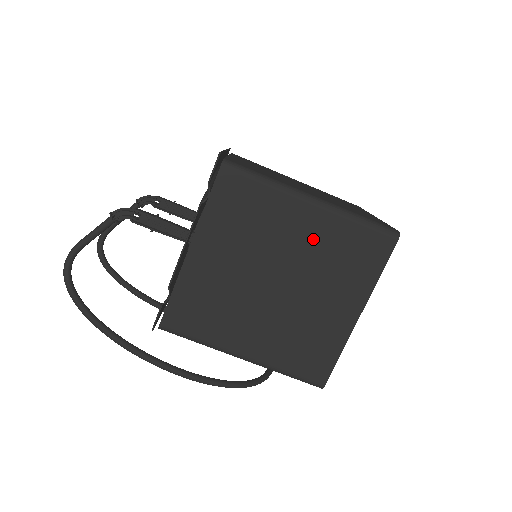
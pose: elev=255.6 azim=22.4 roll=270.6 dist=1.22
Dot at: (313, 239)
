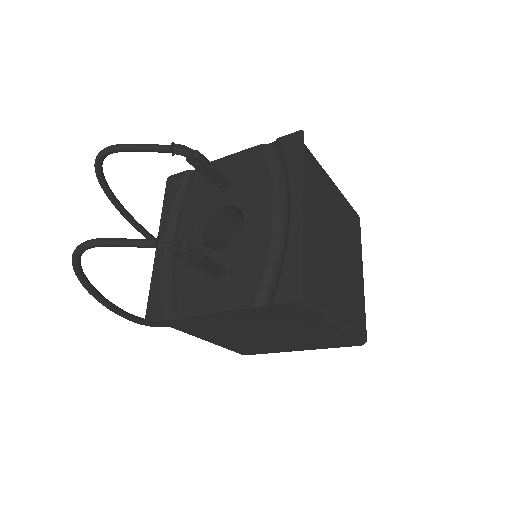
Dot at: (312, 333)
